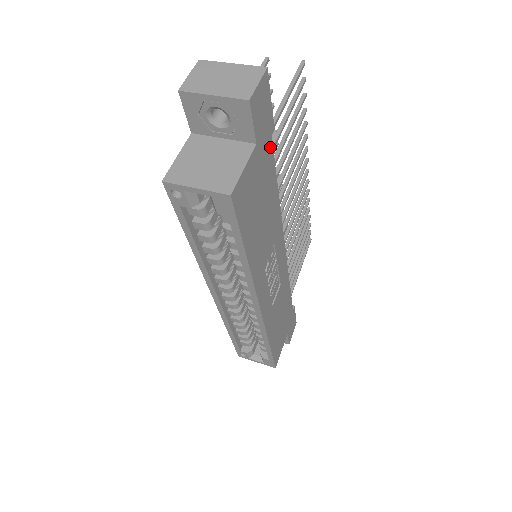
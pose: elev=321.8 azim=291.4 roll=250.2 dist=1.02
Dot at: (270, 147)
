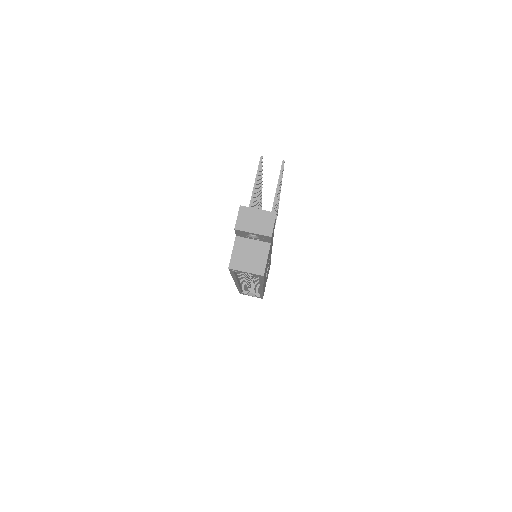
Dot at: occluded
